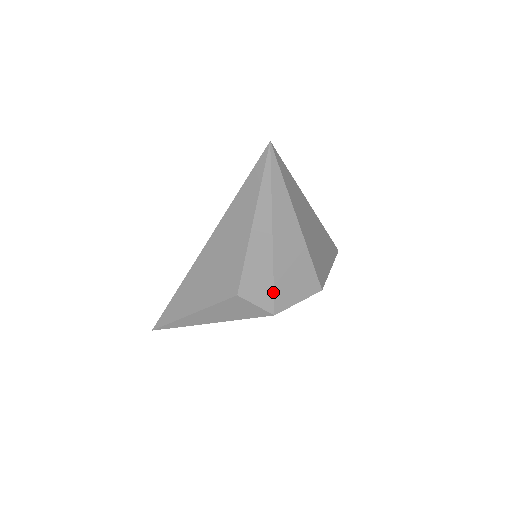
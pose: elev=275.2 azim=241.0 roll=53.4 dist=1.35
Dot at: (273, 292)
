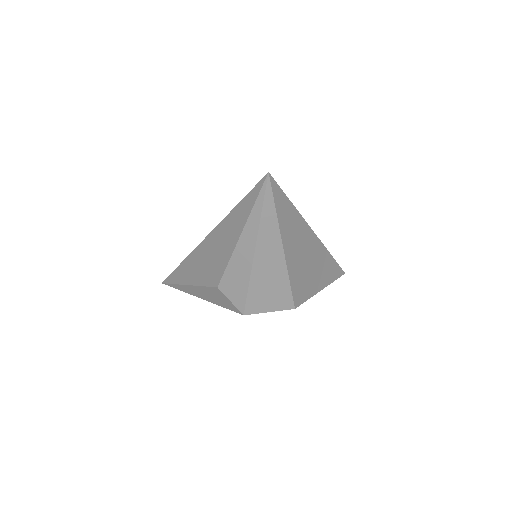
Dot at: (246, 296)
